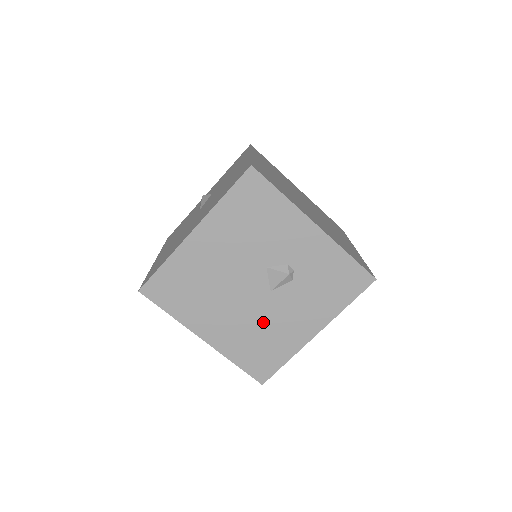
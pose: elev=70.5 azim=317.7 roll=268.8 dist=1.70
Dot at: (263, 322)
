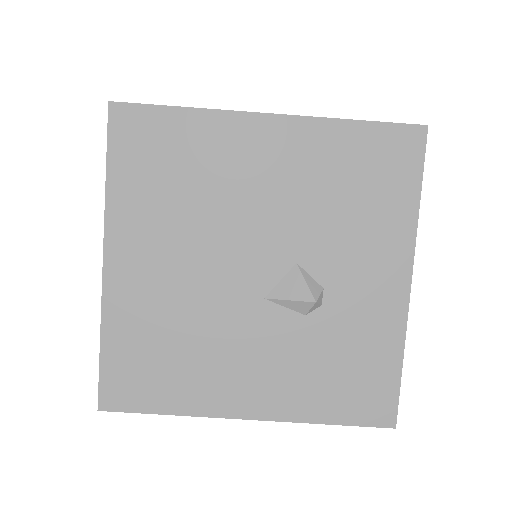
Dot at: (206, 327)
